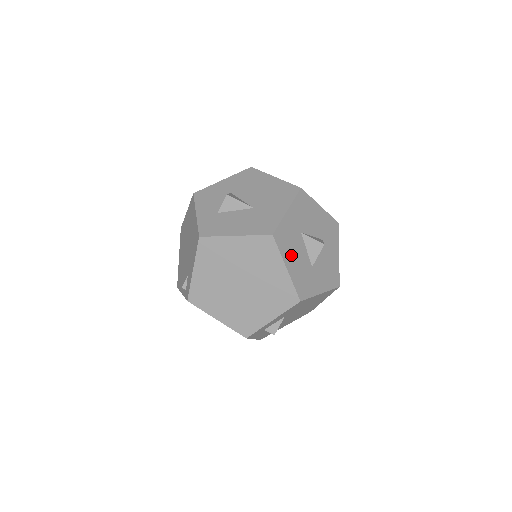
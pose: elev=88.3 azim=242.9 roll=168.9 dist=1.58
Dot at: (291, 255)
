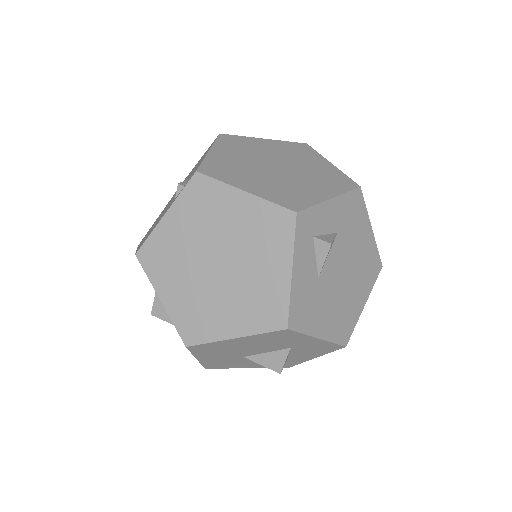
Dot at: occluded
